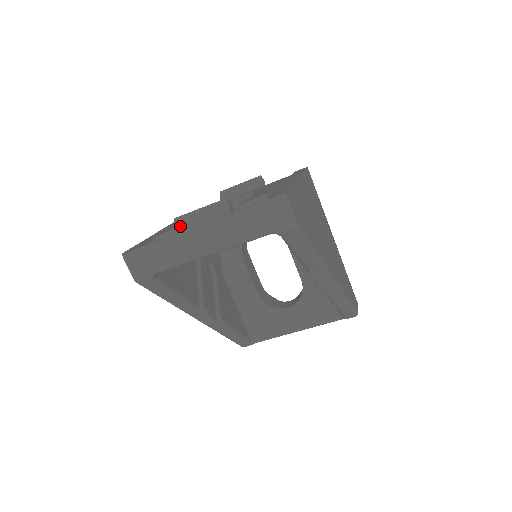
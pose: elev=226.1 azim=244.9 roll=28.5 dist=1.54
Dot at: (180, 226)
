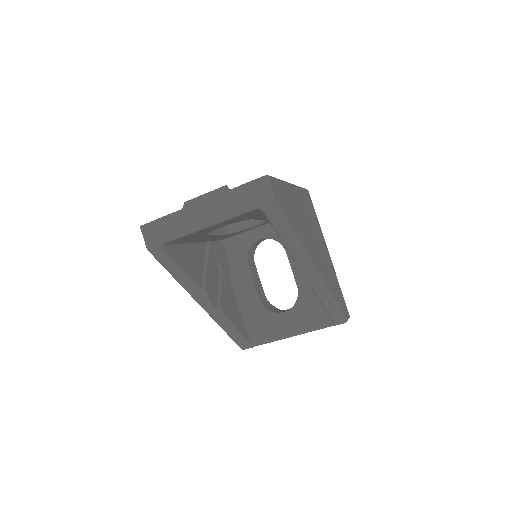
Dot at: (187, 206)
